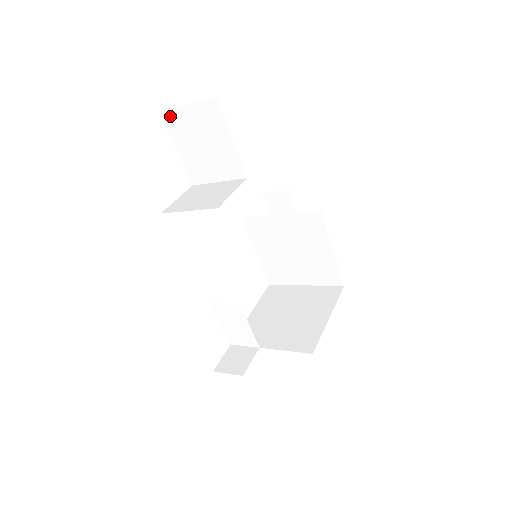
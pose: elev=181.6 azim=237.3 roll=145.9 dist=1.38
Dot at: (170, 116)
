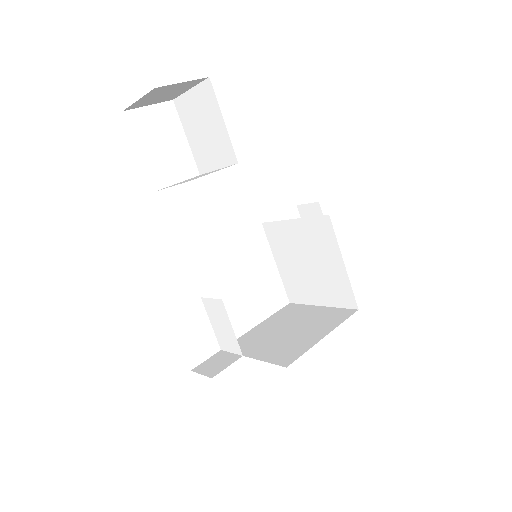
Dot at: (180, 103)
